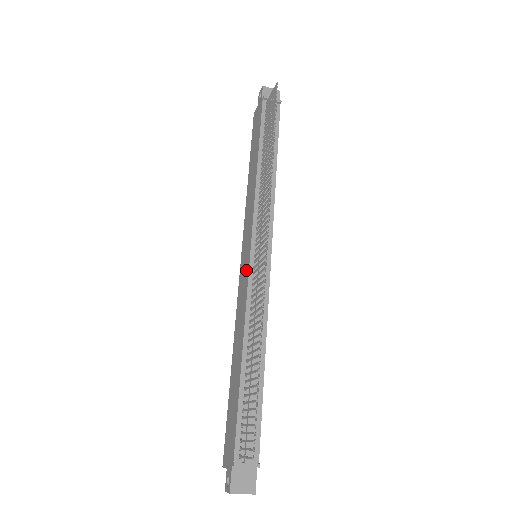
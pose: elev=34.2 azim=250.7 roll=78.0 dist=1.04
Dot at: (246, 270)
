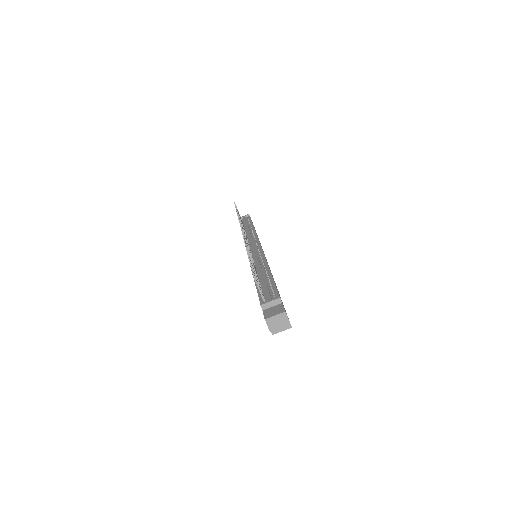
Dot at: occluded
